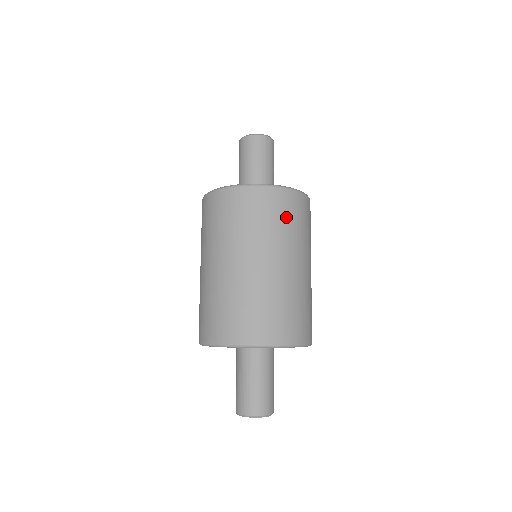
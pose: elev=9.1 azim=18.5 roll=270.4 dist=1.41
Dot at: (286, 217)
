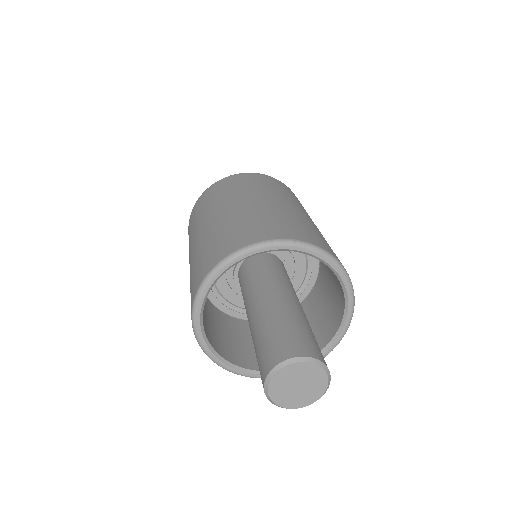
Dot at: (217, 193)
